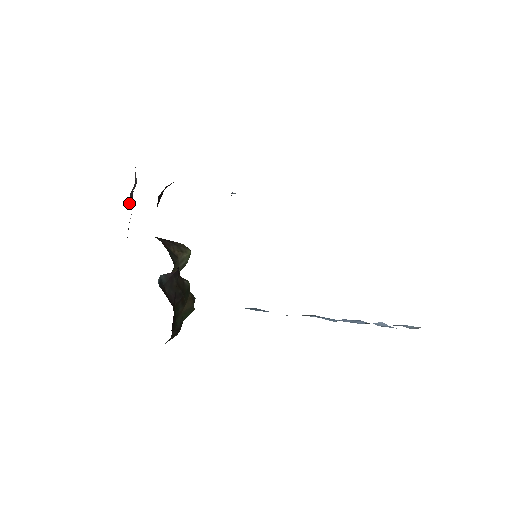
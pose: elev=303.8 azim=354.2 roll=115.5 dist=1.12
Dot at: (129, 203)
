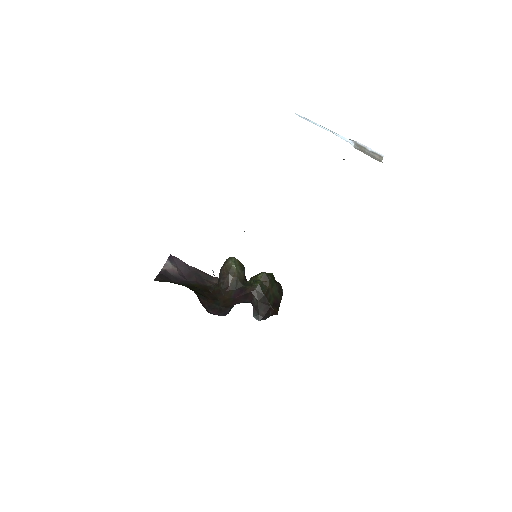
Dot at: (186, 271)
